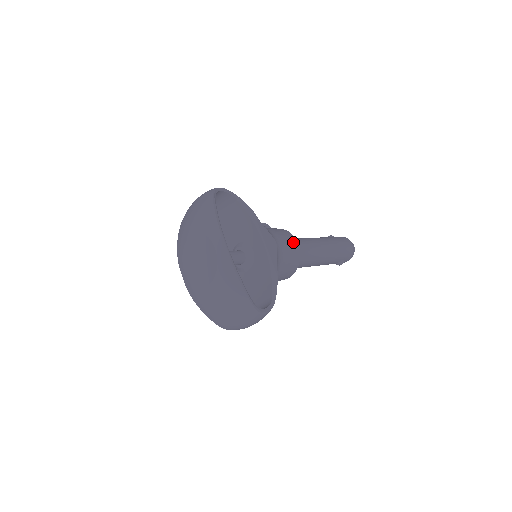
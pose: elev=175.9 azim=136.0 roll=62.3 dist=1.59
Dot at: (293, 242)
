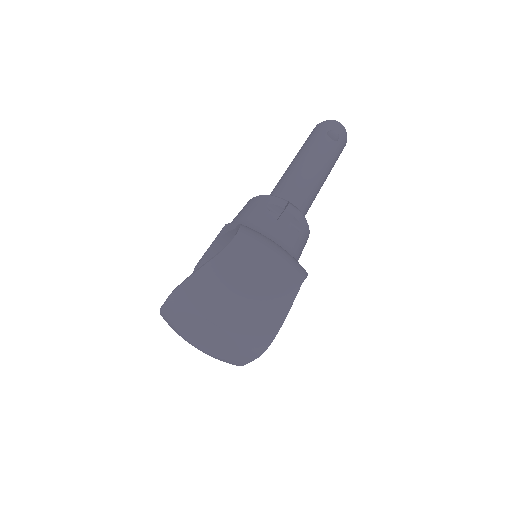
Dot at: occluded
